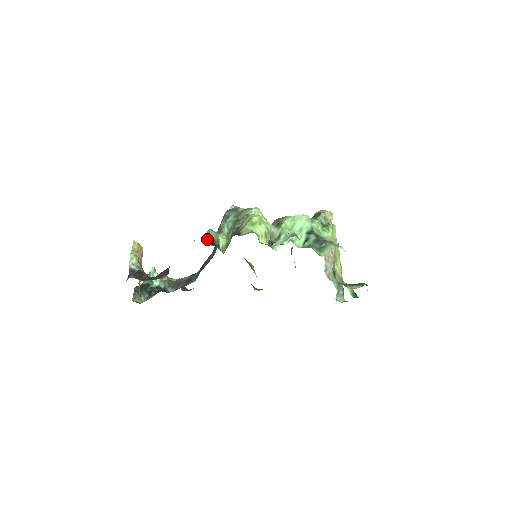
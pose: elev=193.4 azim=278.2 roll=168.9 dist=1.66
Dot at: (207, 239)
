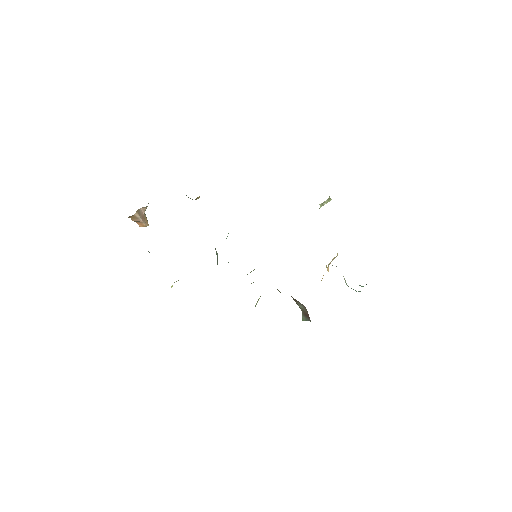
Dot at: occluded
